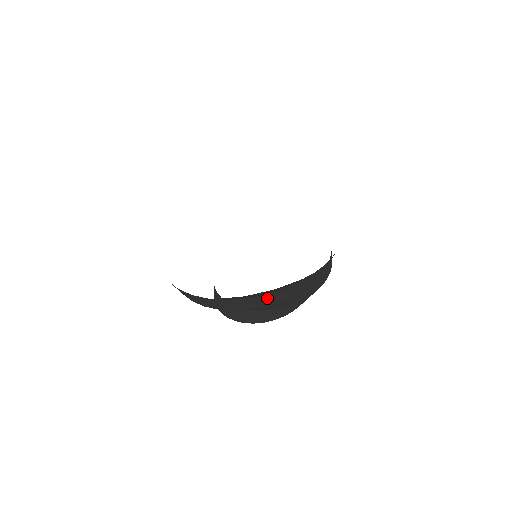
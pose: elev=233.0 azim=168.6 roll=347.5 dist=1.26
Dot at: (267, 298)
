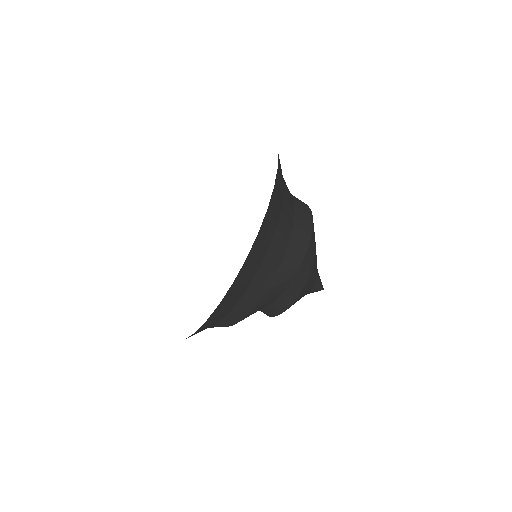
Dot at: (245, 302)
